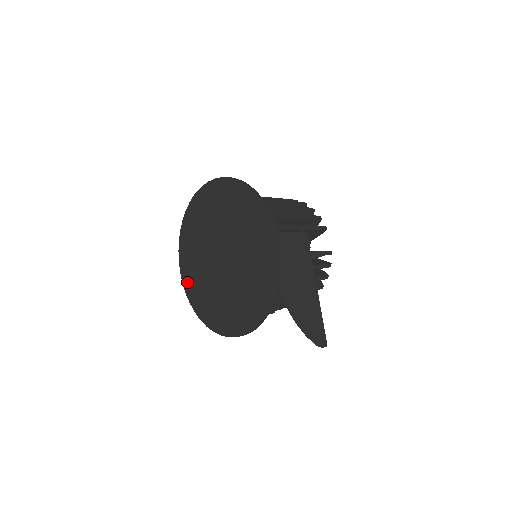
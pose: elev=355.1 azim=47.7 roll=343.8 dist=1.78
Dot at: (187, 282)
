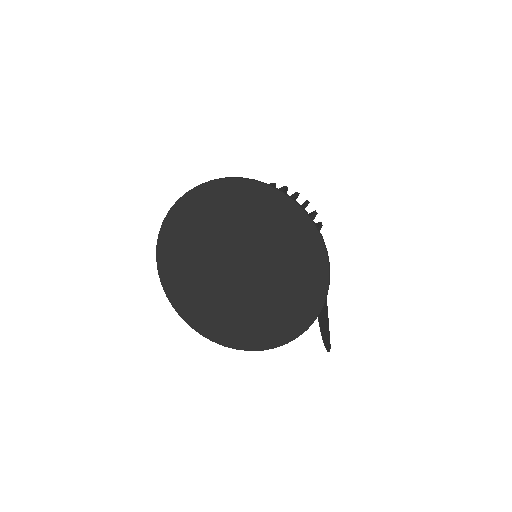
Dot at: (170, 284)
